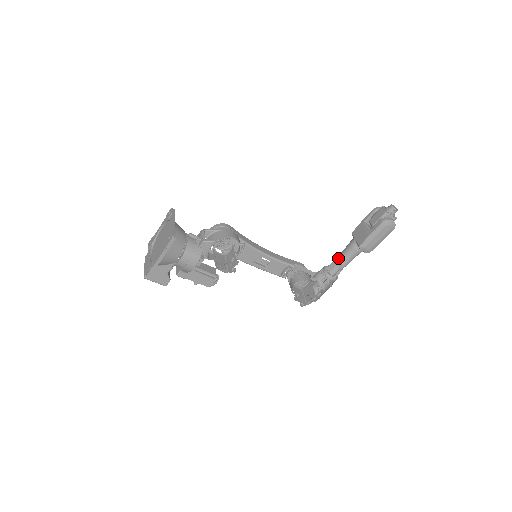
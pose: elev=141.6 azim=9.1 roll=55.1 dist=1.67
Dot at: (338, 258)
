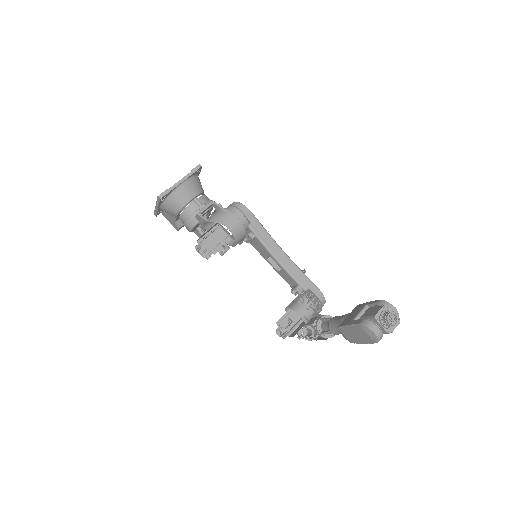
Dot at: (331, 319)
